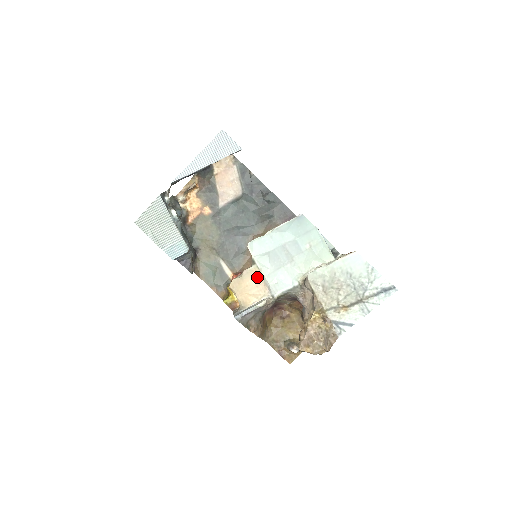
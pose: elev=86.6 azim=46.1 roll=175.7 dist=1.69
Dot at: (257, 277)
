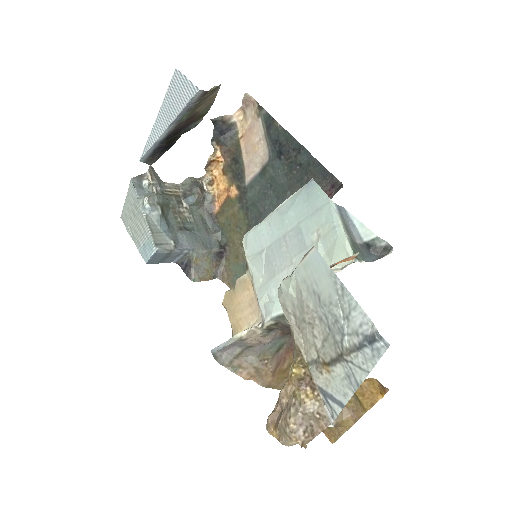
Dot at: (250, 290)
